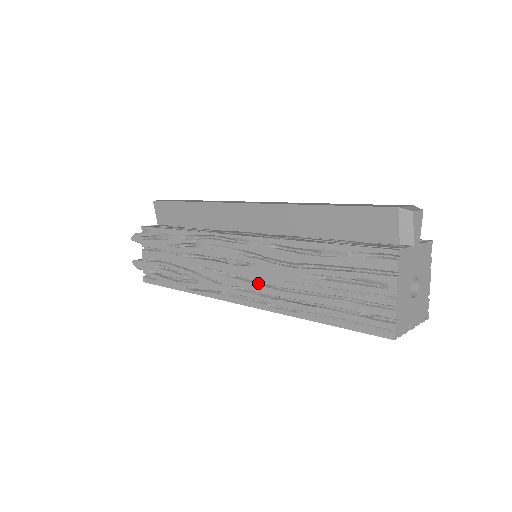
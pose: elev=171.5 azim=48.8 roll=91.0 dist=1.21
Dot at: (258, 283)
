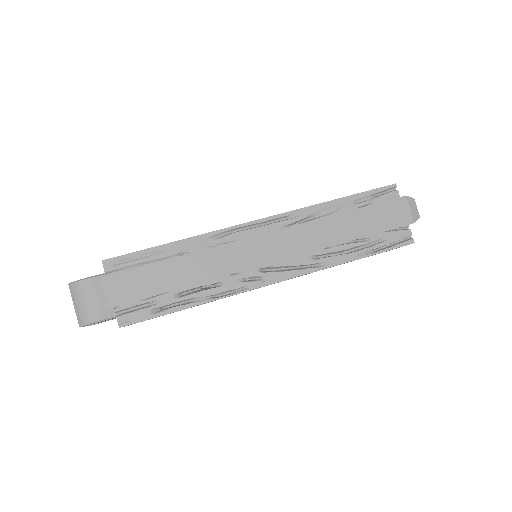
Dot at: occluded
